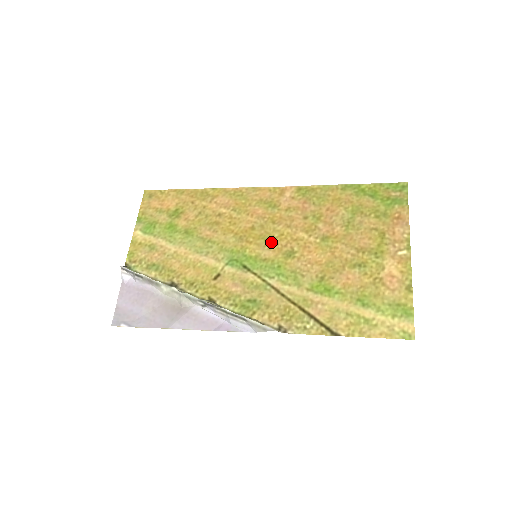
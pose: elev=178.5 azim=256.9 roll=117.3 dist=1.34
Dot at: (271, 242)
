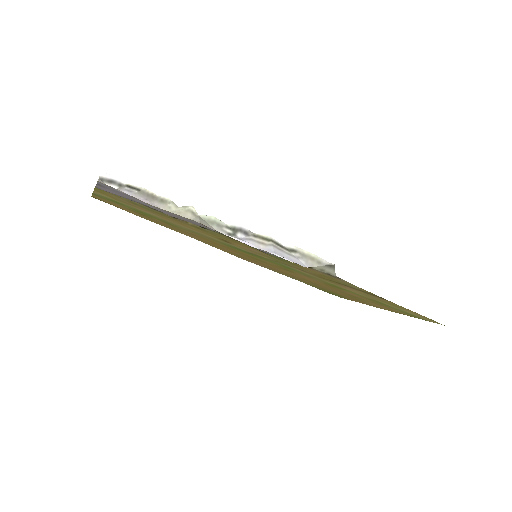
Dot at: (262, 261)
